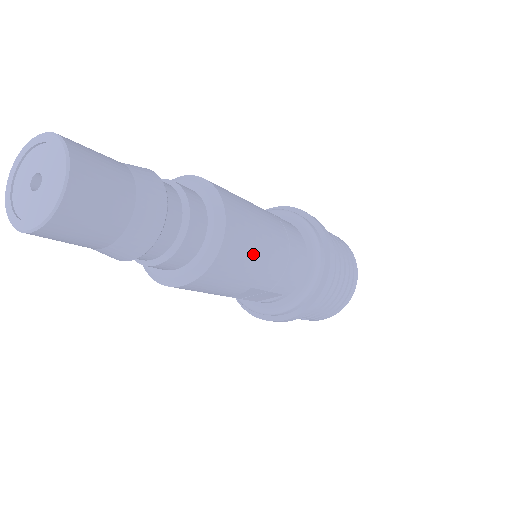
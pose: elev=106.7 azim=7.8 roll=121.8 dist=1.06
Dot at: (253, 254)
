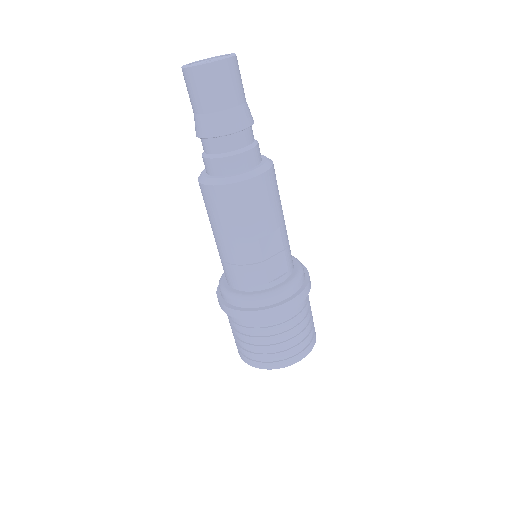
Dot at: occluded
